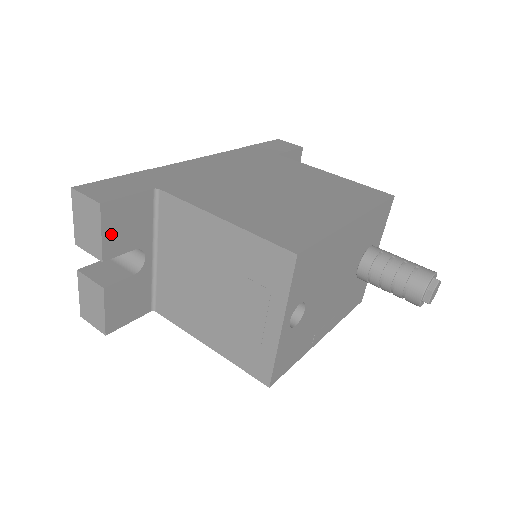
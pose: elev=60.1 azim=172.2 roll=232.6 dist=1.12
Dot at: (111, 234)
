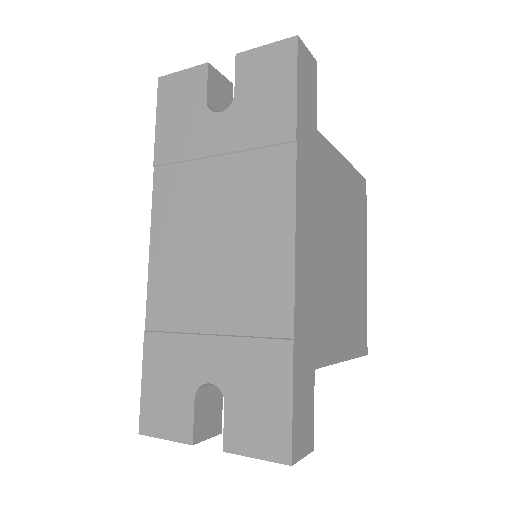
Dot at: occluded
